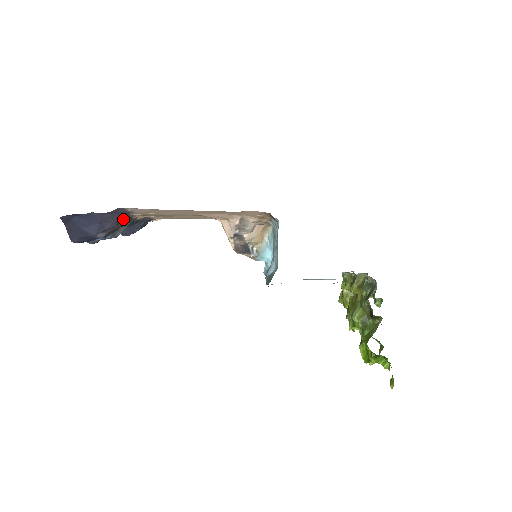
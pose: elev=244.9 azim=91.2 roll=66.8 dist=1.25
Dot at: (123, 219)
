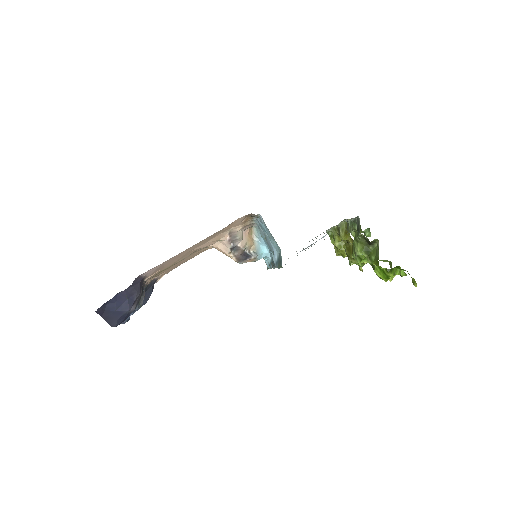
Dot at: occluded
